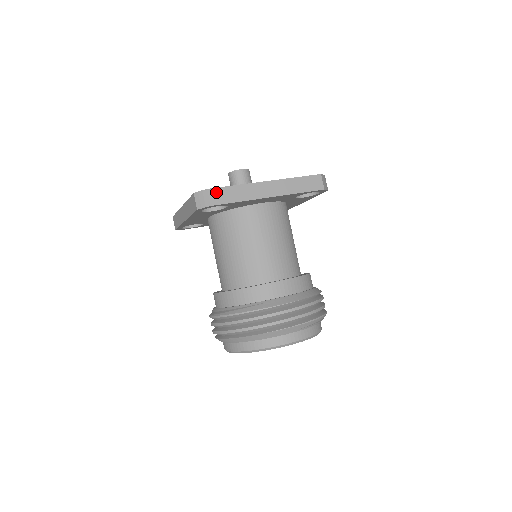
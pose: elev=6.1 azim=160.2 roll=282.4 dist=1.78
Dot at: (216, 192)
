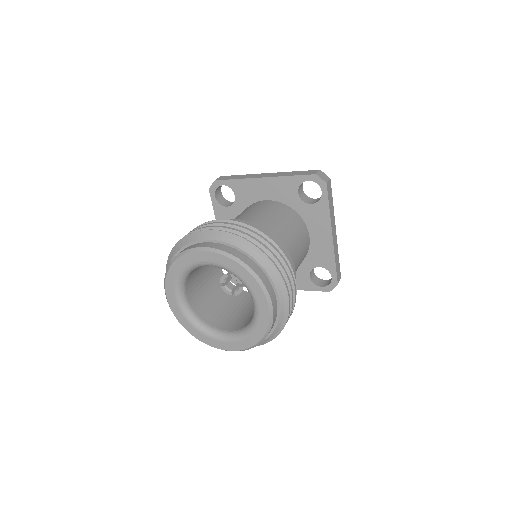
Dot at: (225, 177)
